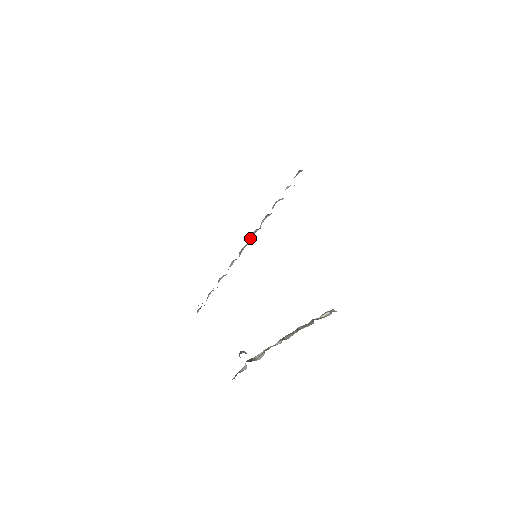
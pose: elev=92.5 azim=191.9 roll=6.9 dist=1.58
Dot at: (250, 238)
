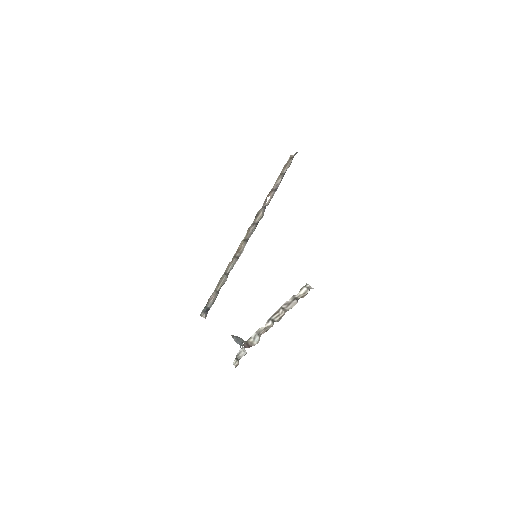
Dot at: (246, 236)
